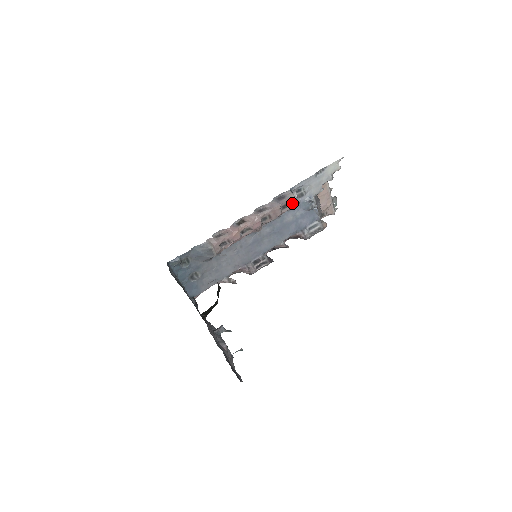
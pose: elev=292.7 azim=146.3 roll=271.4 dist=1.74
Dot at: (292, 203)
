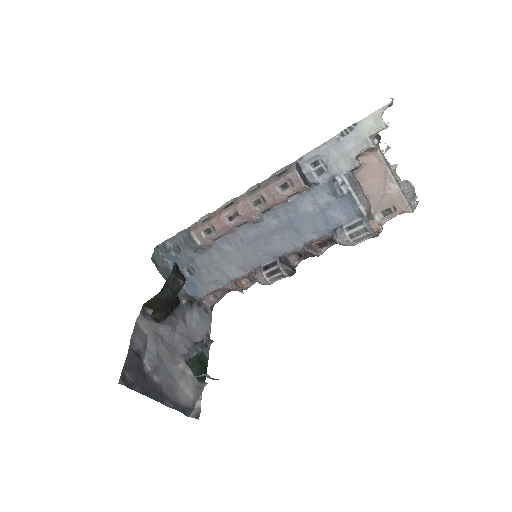
Dot at: (295, 180)
